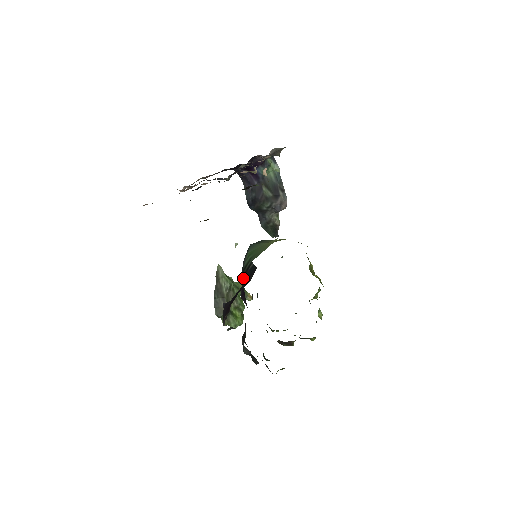
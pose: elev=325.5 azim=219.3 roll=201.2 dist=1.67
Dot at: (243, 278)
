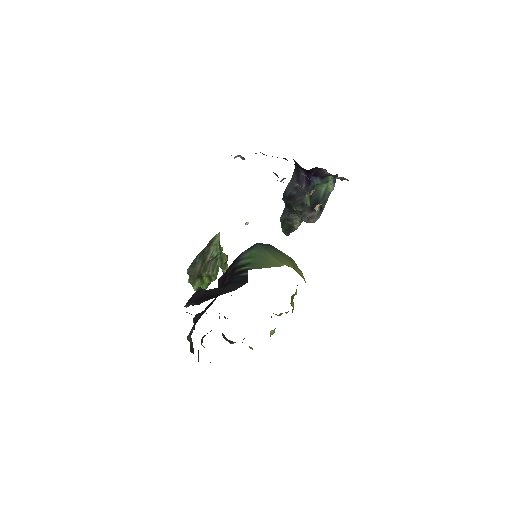
Dot at: (231, 275)
